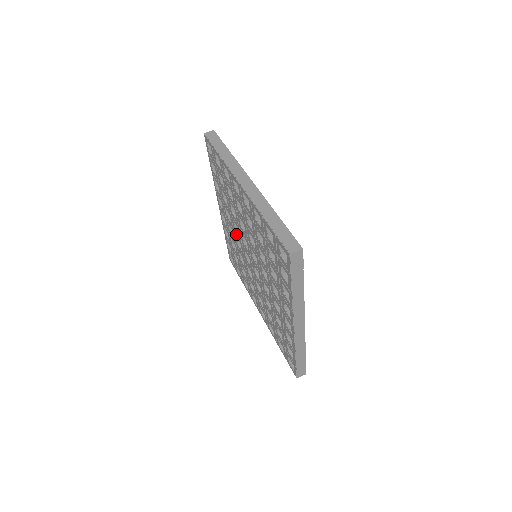
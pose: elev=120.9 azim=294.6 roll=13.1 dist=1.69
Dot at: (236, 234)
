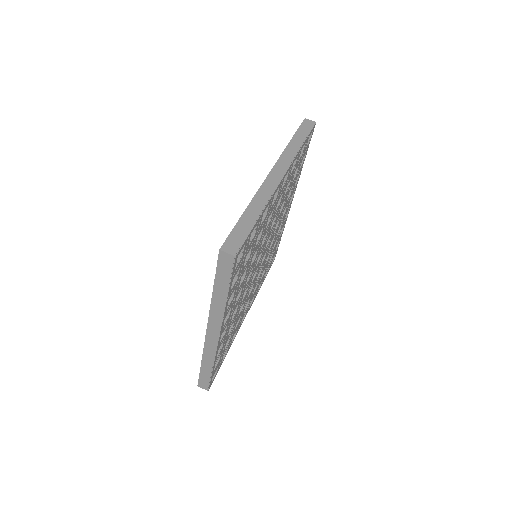
Dot at: occluded
